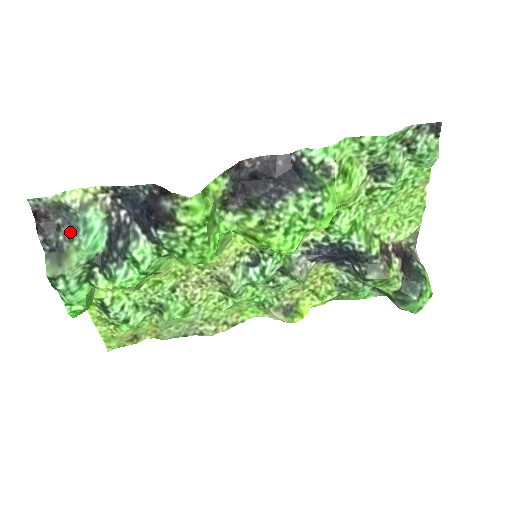
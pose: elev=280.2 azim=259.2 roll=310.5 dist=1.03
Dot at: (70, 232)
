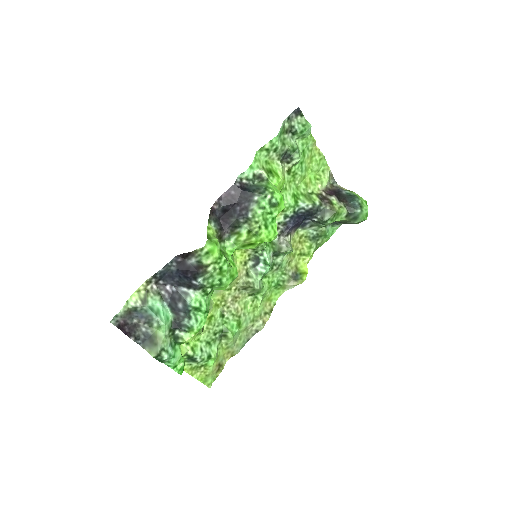
Dot at: (147, 322)
